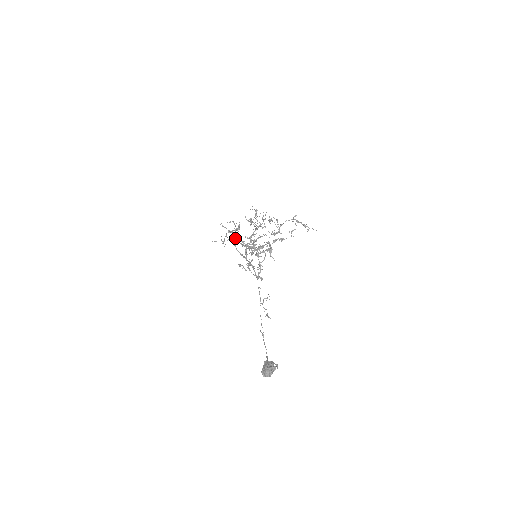
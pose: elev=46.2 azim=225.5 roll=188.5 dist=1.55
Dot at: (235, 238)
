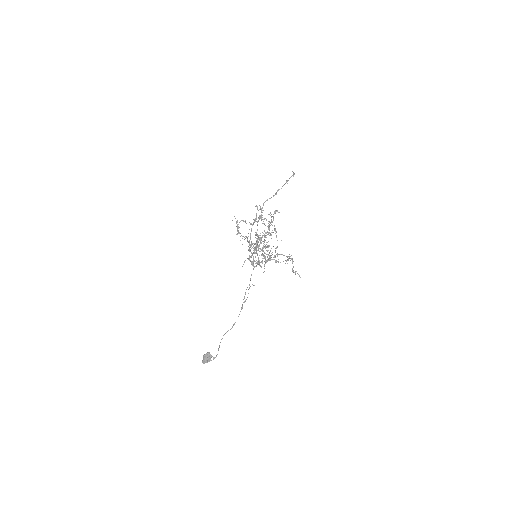
Dot at: occluded
